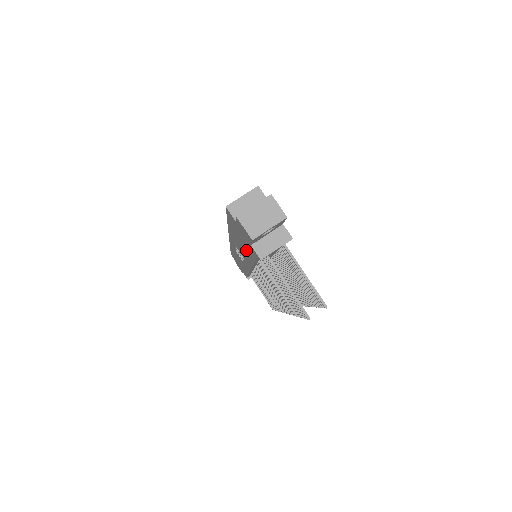
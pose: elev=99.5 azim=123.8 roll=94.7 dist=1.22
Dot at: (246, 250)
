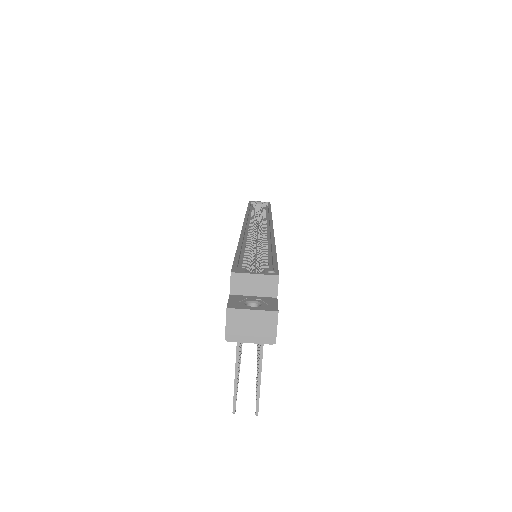
Dot at: occluded
